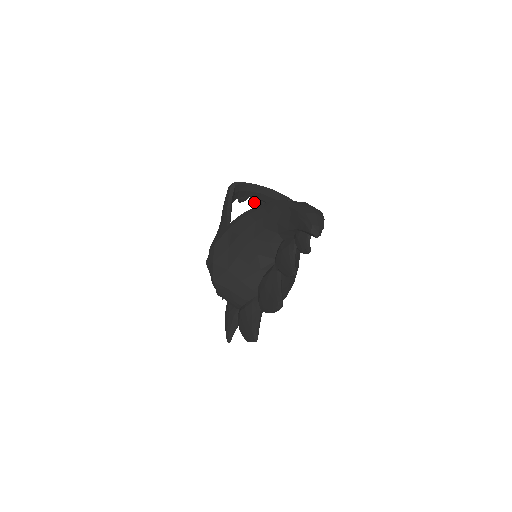
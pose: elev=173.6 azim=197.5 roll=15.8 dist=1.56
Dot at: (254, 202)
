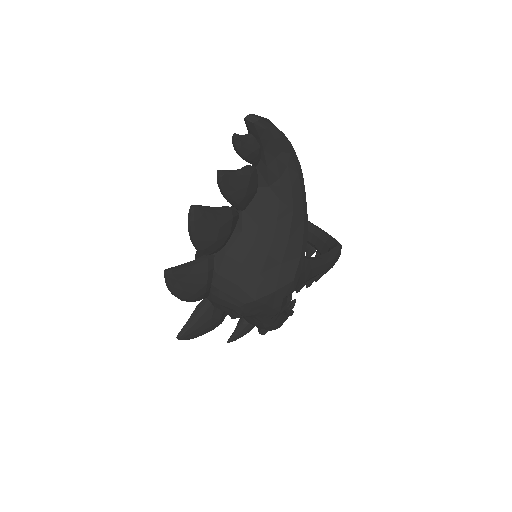
Dot at: (308, 251)
